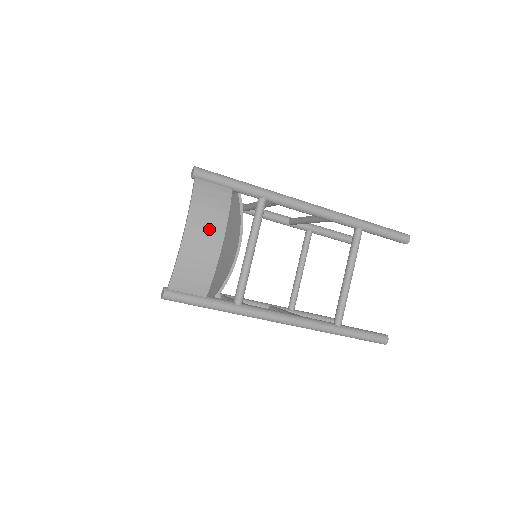
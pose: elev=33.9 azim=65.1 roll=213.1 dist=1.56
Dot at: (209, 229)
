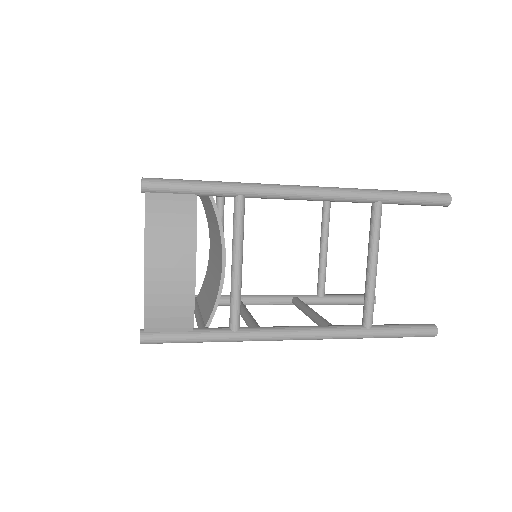
Dot at: (175, 254)
